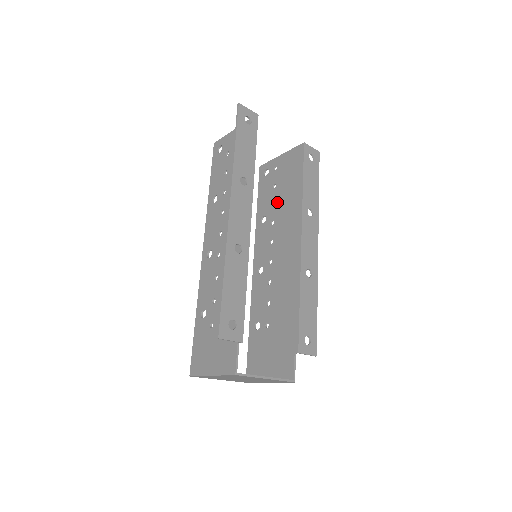
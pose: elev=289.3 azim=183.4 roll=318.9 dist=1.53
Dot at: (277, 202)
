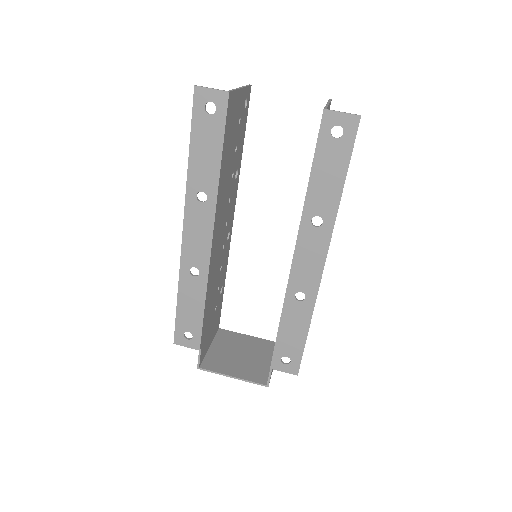
Dot at: occluded
